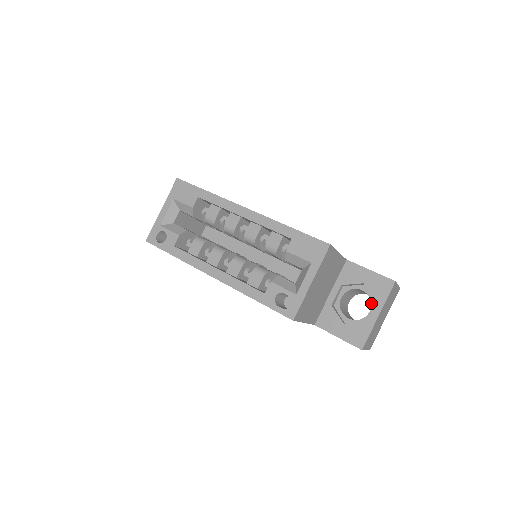
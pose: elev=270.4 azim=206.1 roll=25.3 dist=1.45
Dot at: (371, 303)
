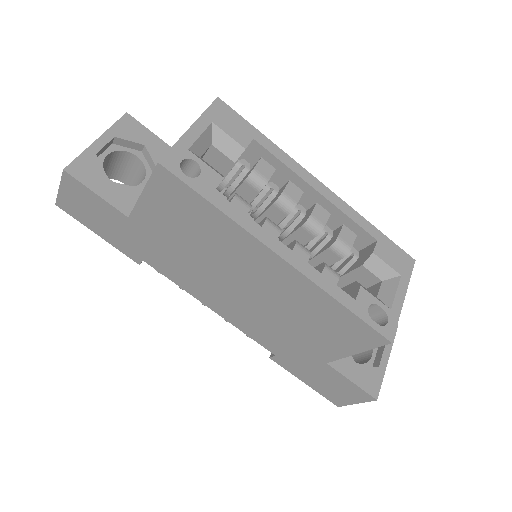
Dot at: occluded
